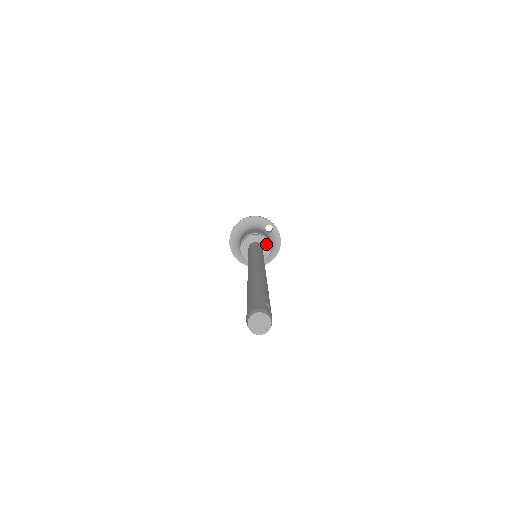
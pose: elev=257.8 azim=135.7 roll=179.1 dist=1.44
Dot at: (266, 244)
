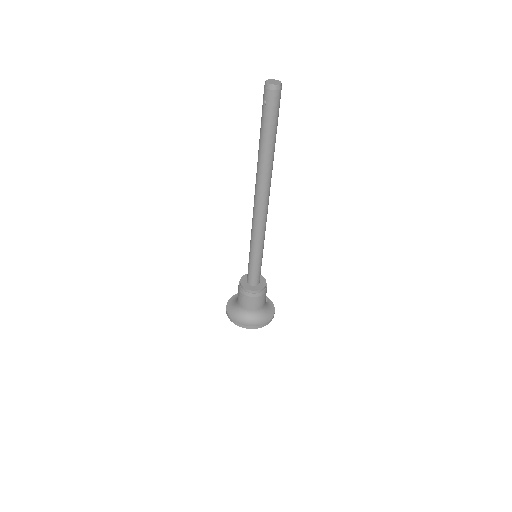
Dot at: (263, 280)
